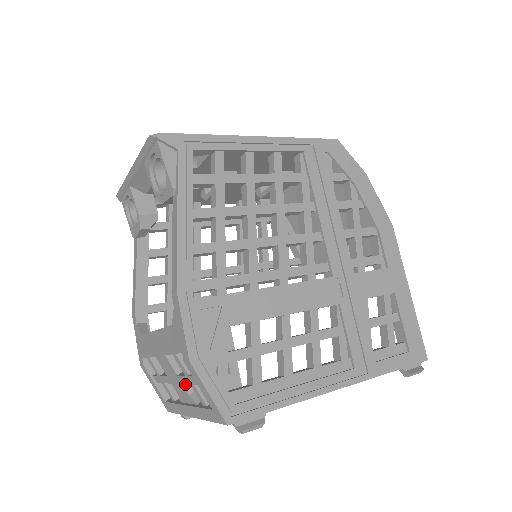
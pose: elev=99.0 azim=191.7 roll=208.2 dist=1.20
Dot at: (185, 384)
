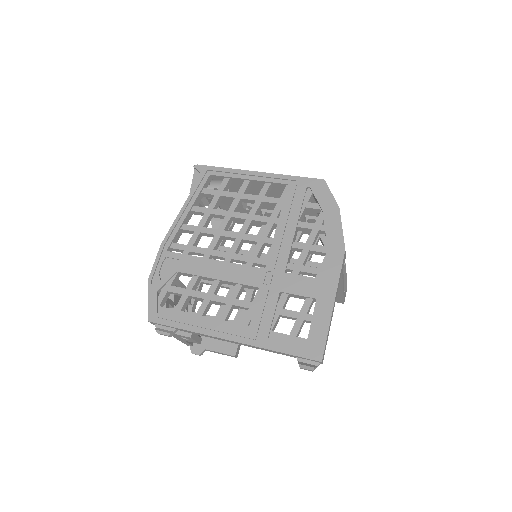
Dot at: occluded
